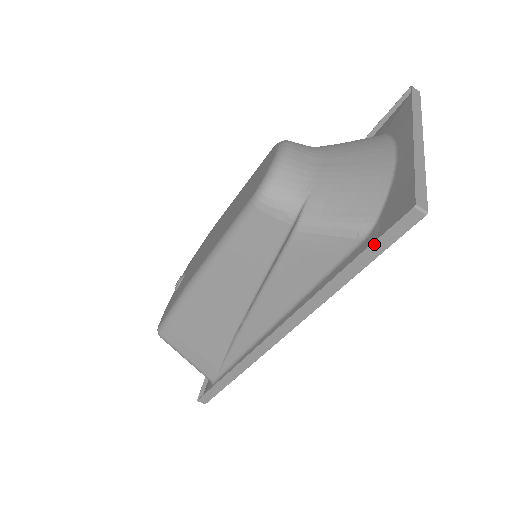
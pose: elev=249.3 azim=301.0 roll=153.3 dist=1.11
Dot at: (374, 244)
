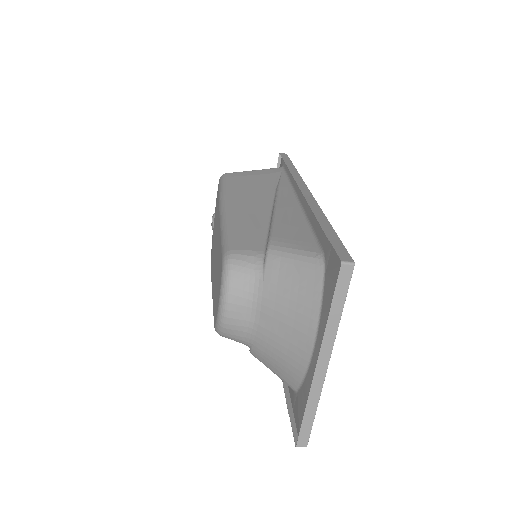
Dot at: (290, 413)
